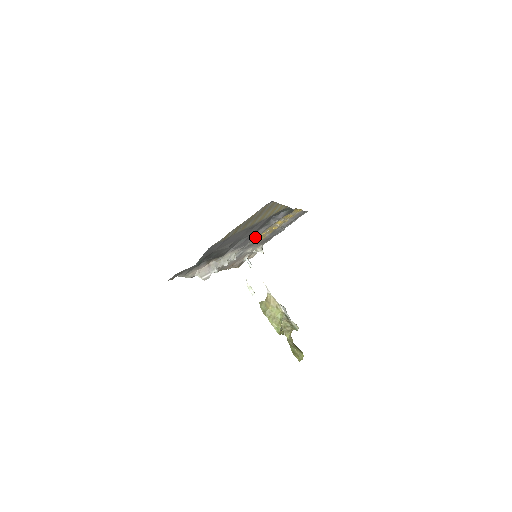
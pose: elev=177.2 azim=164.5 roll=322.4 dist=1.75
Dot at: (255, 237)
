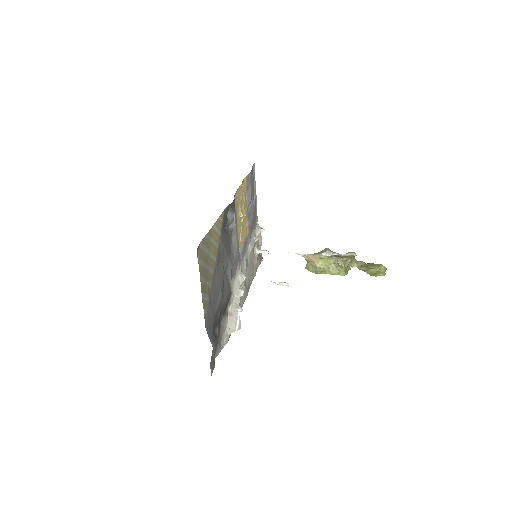
Dot at: (236, 249)
